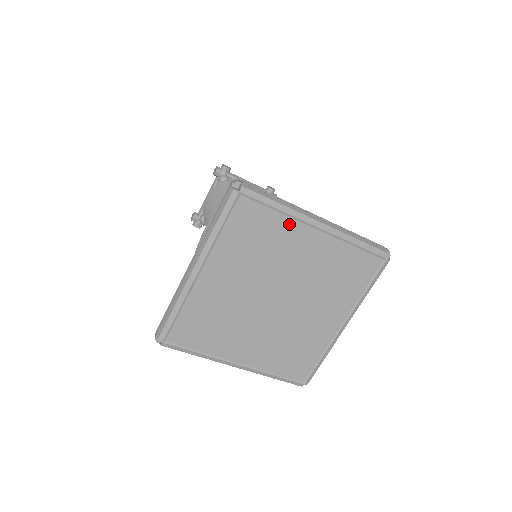
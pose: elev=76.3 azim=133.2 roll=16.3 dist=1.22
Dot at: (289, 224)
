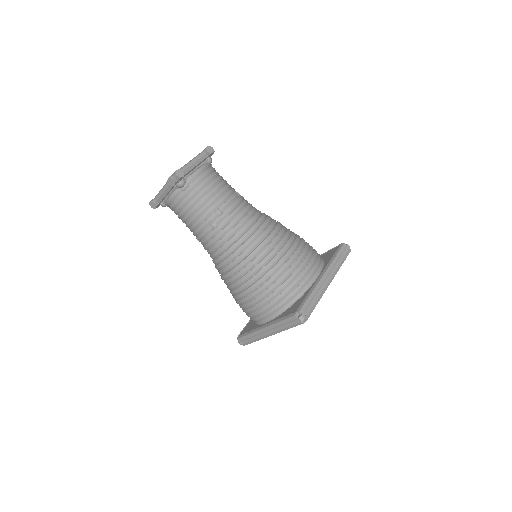
Dot at: occluded
